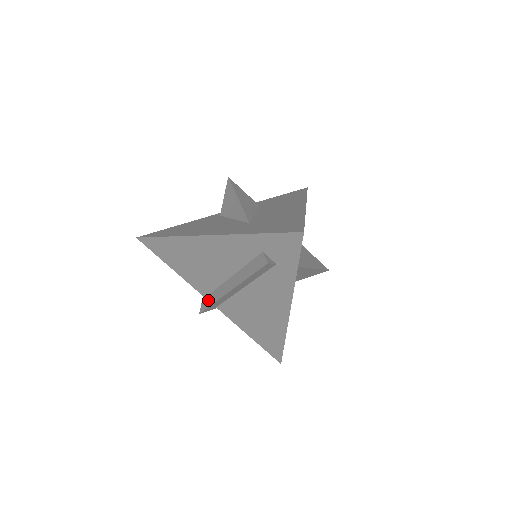
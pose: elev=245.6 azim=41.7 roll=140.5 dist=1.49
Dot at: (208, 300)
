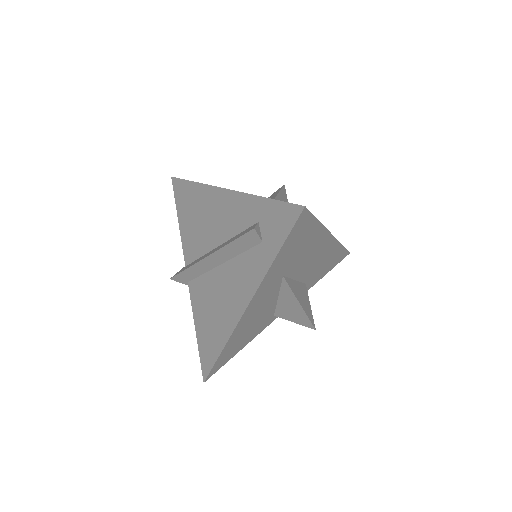
Dot at: (186, 267)
